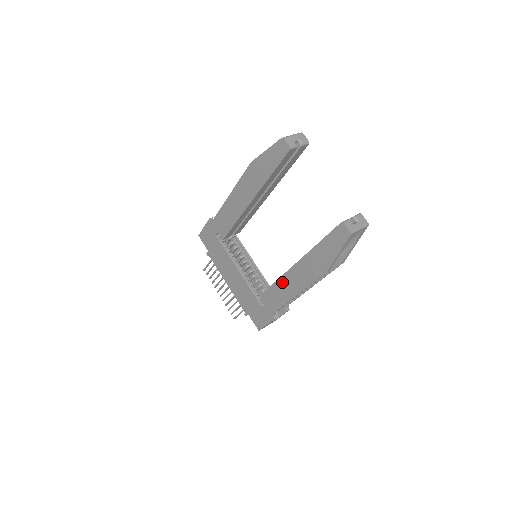
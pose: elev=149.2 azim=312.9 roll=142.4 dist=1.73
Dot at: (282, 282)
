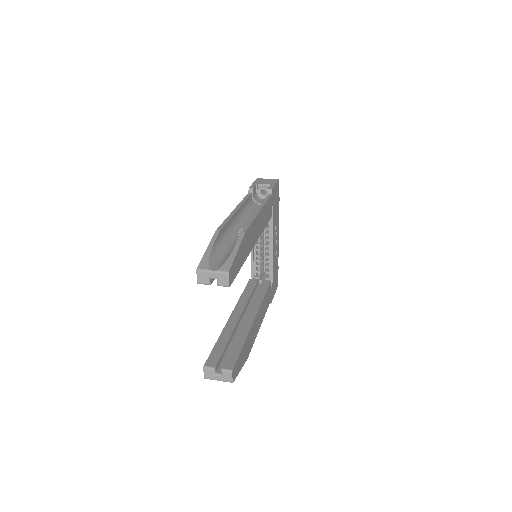
Dot at: occluded
